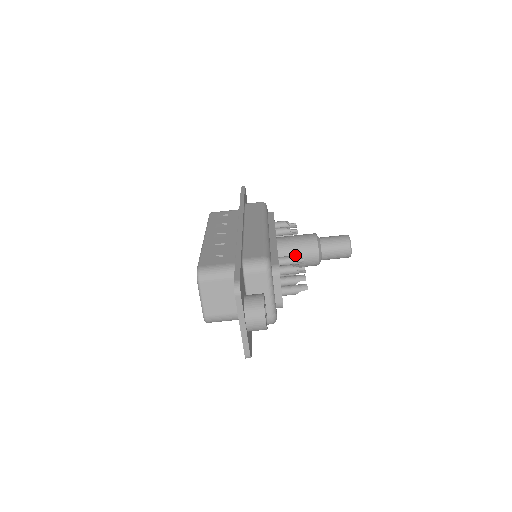
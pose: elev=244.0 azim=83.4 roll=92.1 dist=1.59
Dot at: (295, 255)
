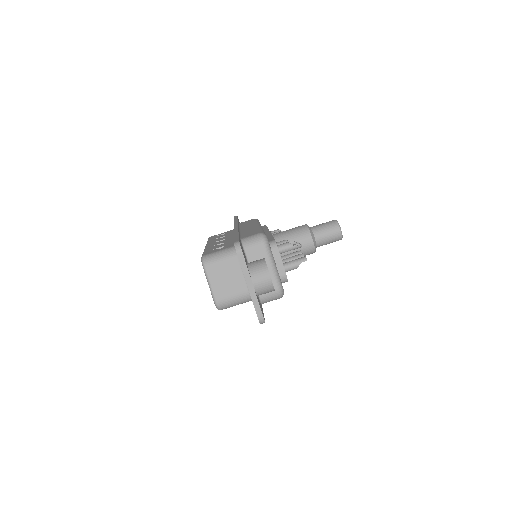
Dot at: occluded
